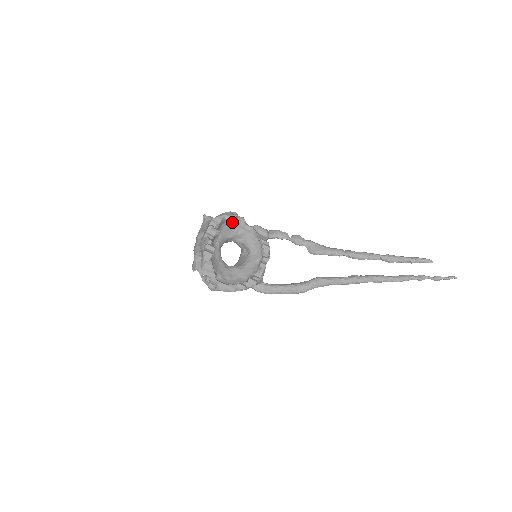
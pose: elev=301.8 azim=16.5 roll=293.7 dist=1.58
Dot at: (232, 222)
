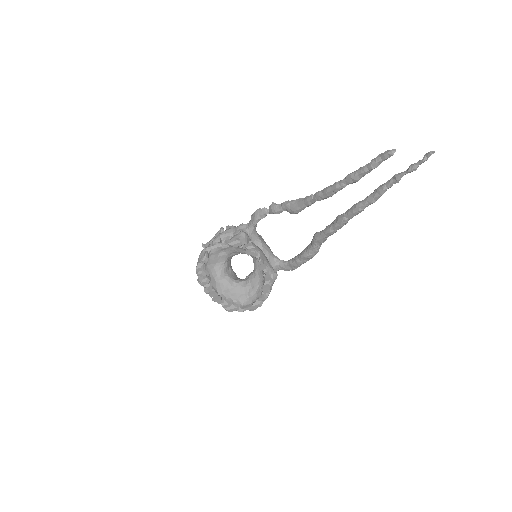
Dot at: (212, 255)
